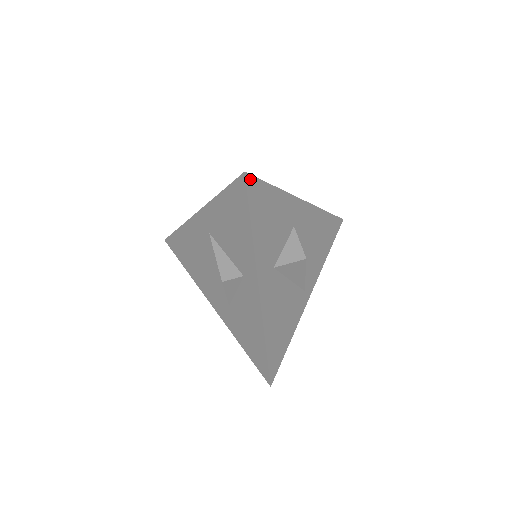
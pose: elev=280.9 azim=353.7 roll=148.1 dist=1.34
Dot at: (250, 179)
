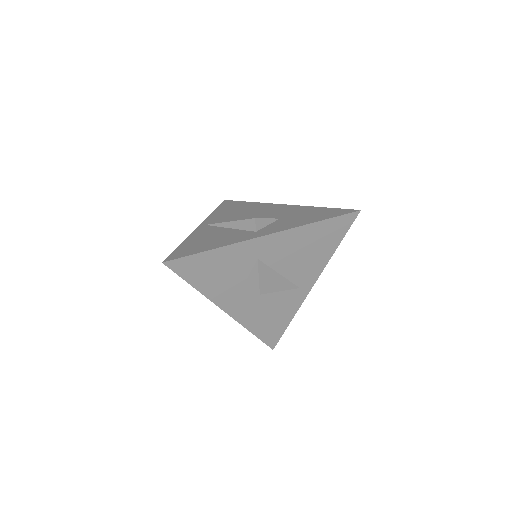
Dot at: (172, 263)
